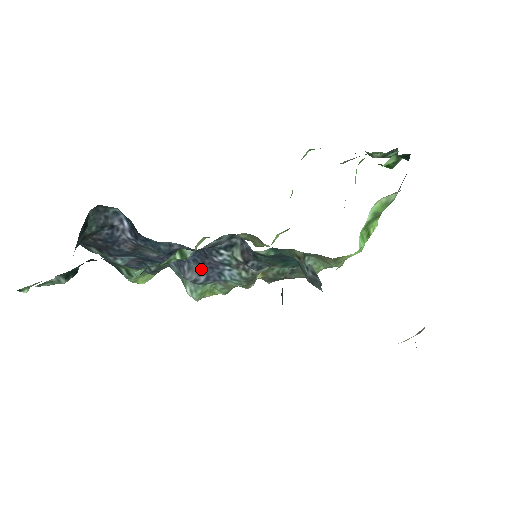
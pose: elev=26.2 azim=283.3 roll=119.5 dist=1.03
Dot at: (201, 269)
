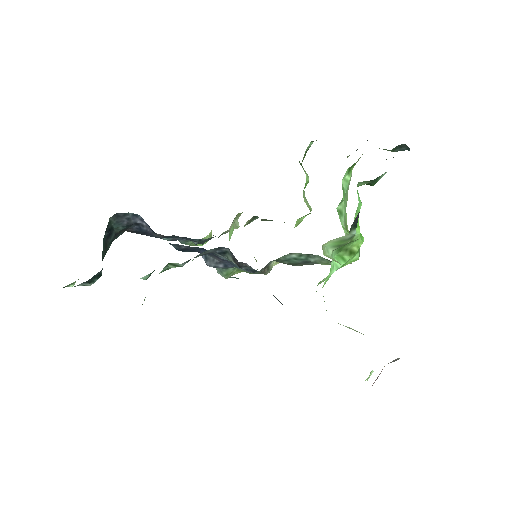
Dot at: (217, 259)
